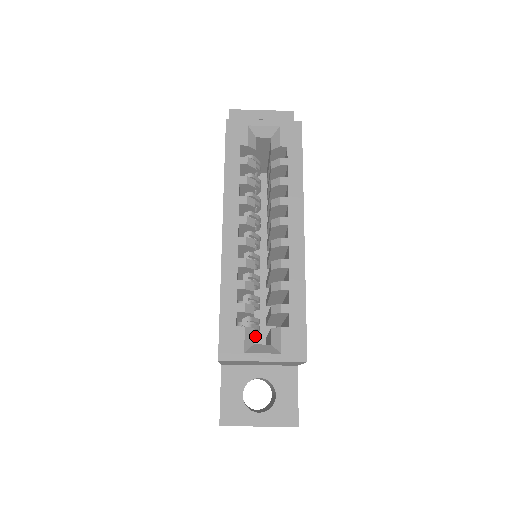
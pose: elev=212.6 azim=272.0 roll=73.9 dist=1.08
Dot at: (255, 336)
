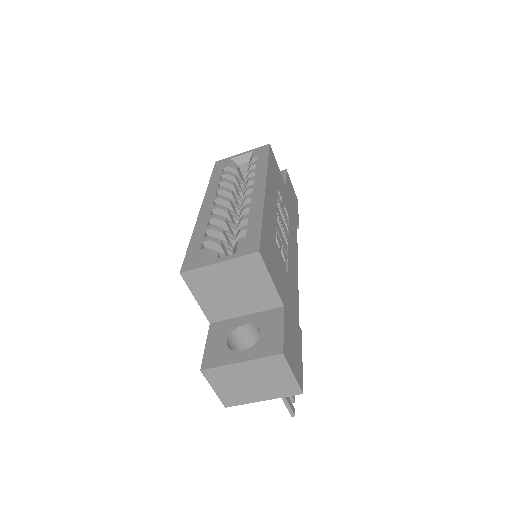
Dot at: occluded
